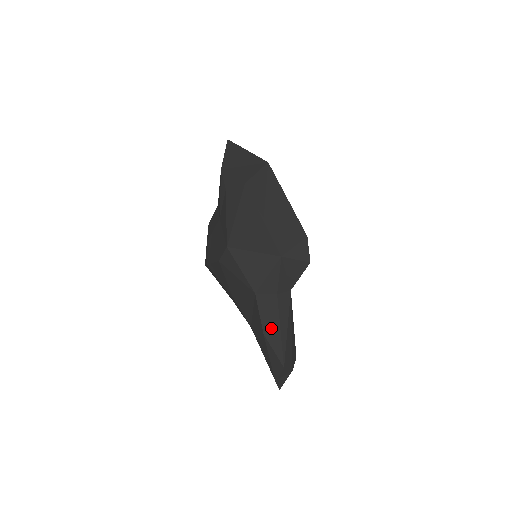
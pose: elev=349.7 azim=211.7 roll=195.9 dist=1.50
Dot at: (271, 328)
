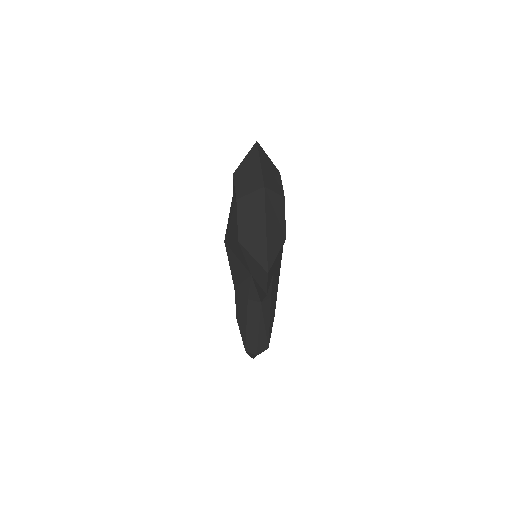
Dot at: (241, 319)
